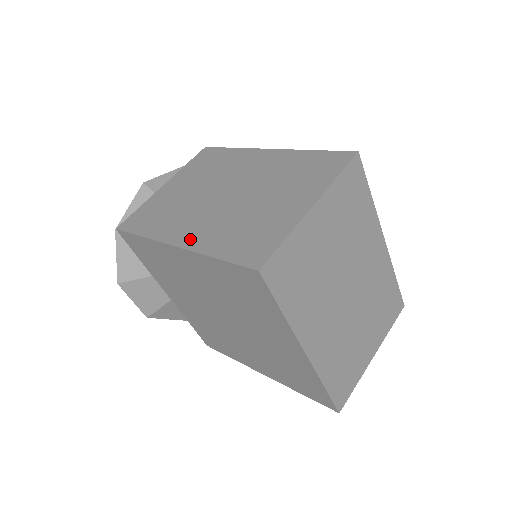
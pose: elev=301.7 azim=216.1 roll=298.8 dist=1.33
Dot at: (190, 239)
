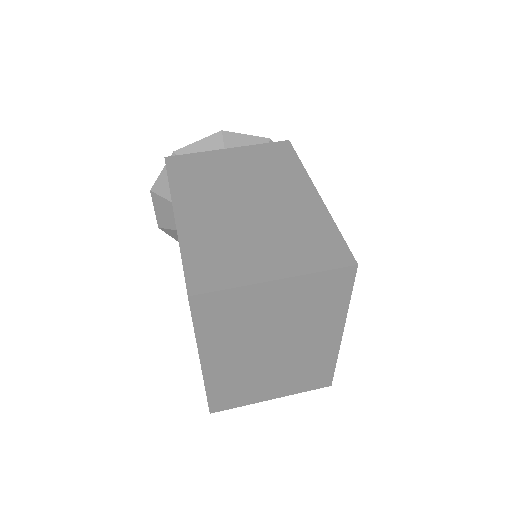
Dot at: (187, 220)
